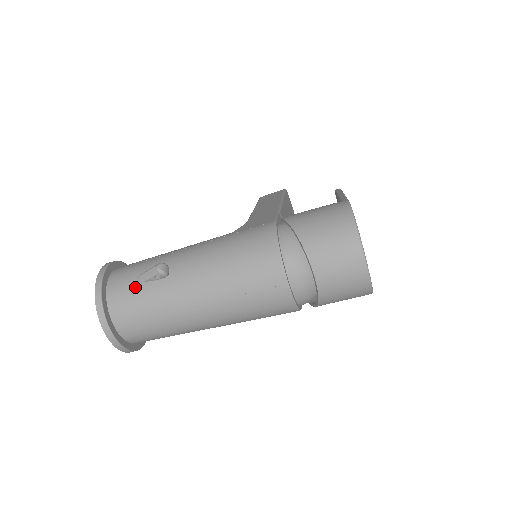
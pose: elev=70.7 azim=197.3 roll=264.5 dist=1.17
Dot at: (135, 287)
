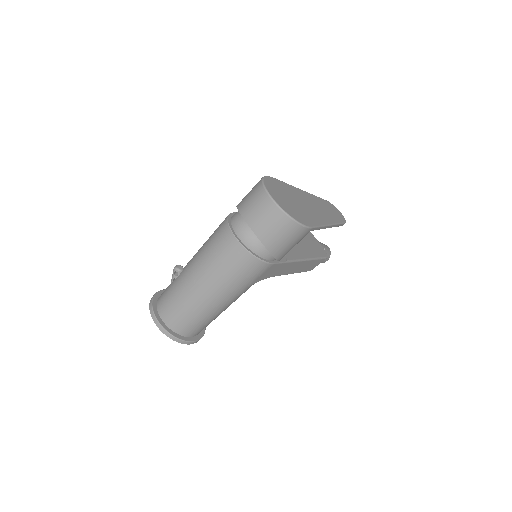
Dot at: (168, 288)
